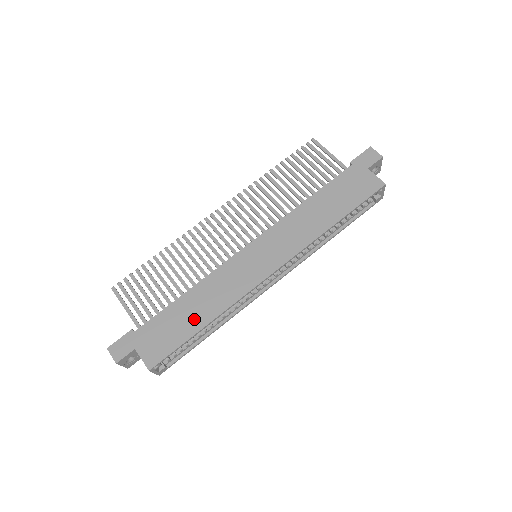
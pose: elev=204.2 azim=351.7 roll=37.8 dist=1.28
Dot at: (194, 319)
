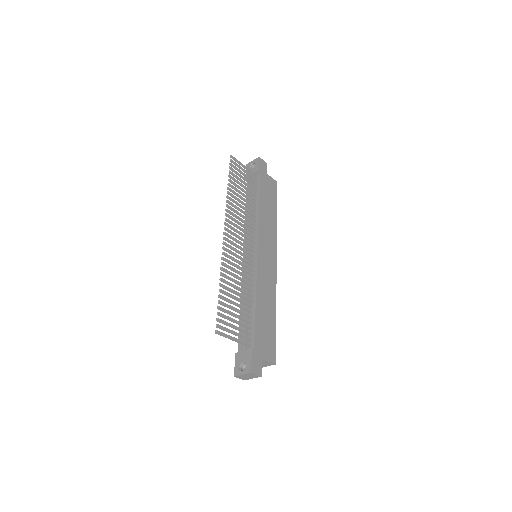
Dot at: (270, 316)
